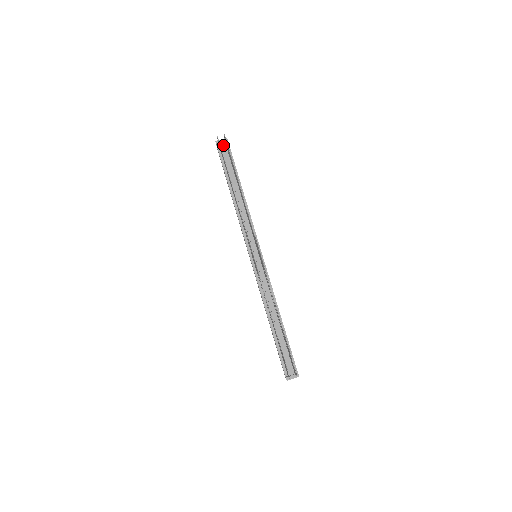
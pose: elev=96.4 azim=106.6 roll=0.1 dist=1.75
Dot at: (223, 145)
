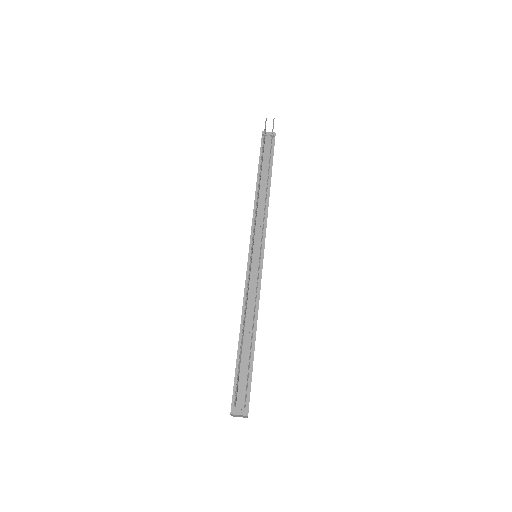
Dot at: (269, 137)
